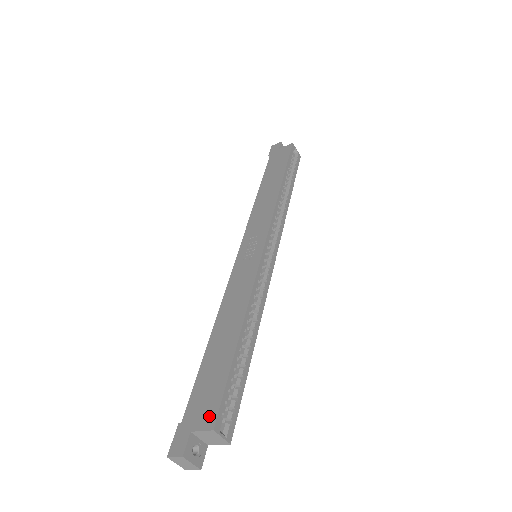
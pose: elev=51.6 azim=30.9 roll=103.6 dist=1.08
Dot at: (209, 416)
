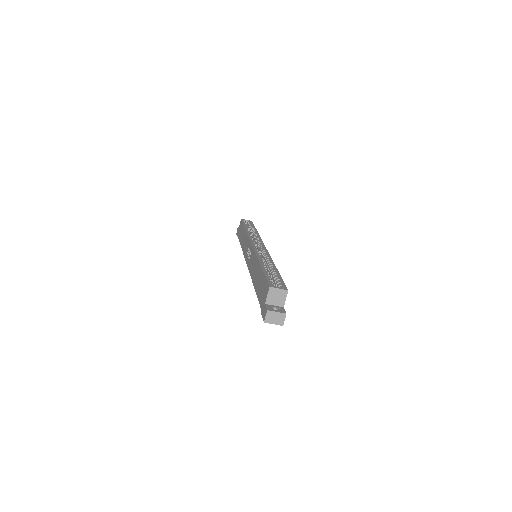
Dot at: (266, 289)
